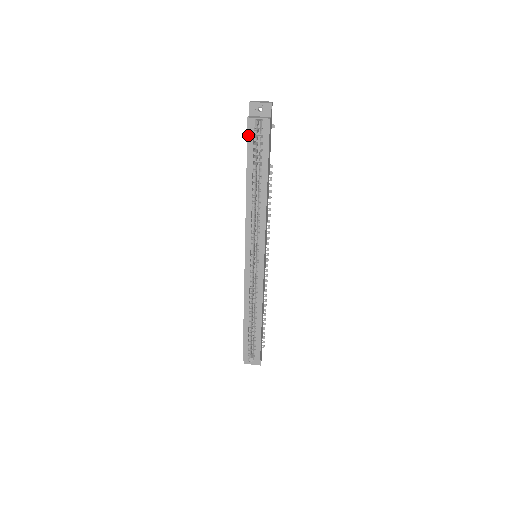
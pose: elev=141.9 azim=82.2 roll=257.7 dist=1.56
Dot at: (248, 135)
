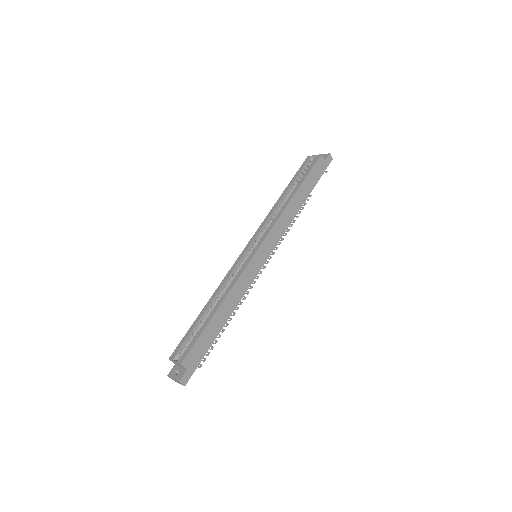
Dot at: (302, 165)
